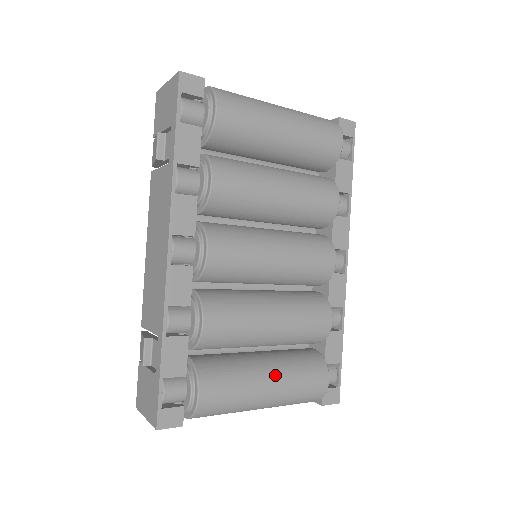
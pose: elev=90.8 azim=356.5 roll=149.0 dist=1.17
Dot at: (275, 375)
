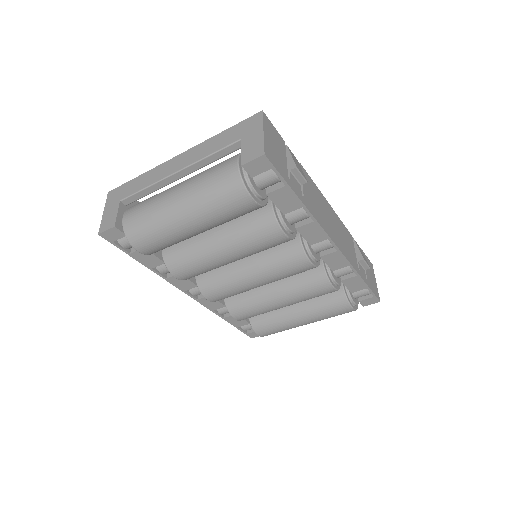
Dot at: (304, 317)
